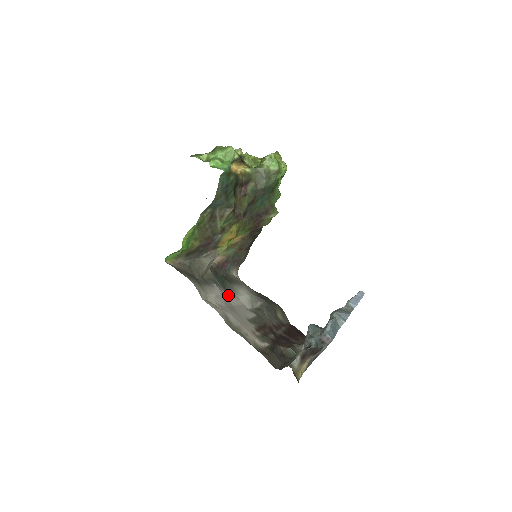
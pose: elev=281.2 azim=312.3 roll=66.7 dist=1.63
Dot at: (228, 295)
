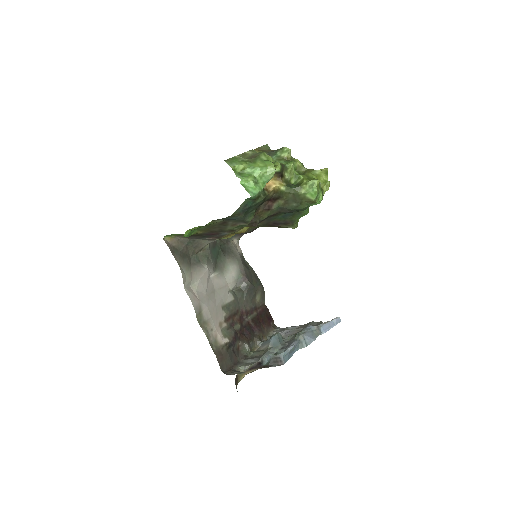
Dot at: (215, 274)
